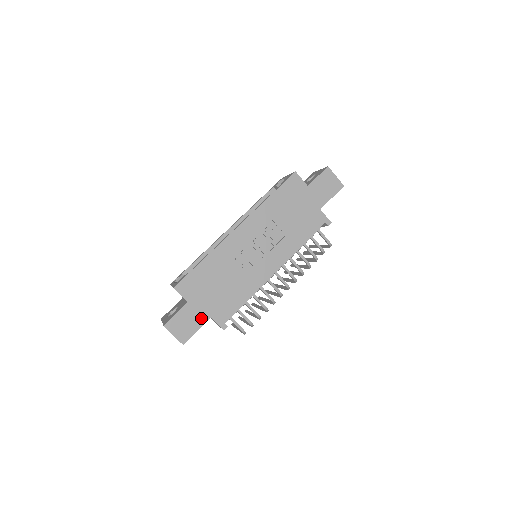
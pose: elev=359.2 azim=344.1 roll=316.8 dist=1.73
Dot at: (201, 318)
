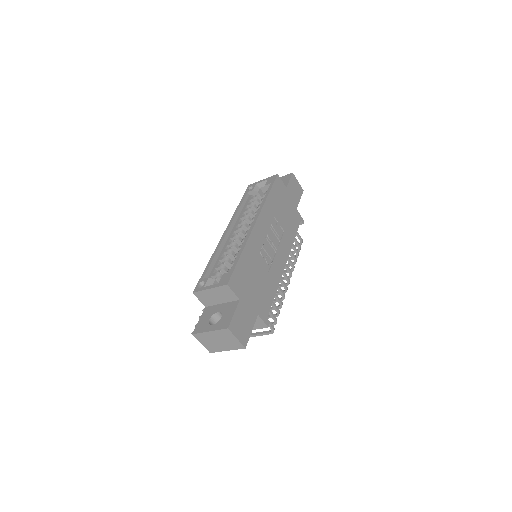
Dot at: (252, 316)
